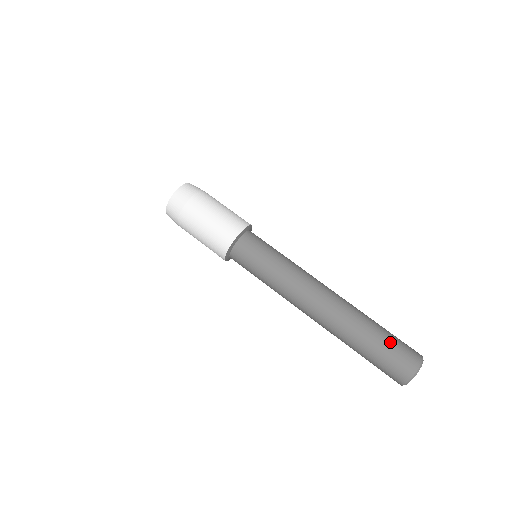
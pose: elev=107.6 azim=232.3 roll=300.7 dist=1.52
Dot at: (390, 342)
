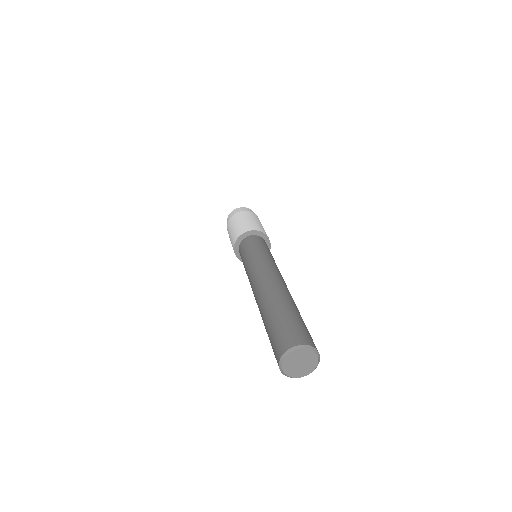
Dot at: occluded
